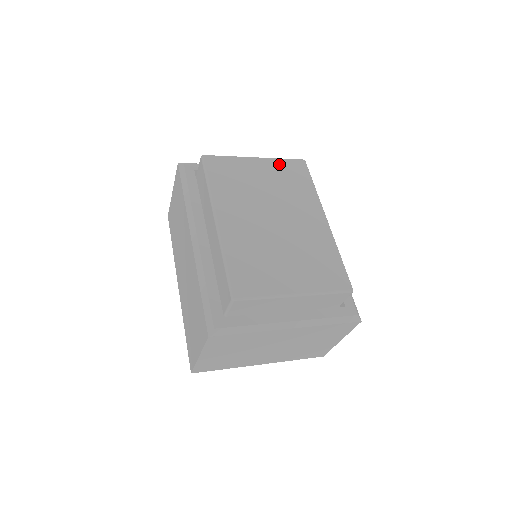
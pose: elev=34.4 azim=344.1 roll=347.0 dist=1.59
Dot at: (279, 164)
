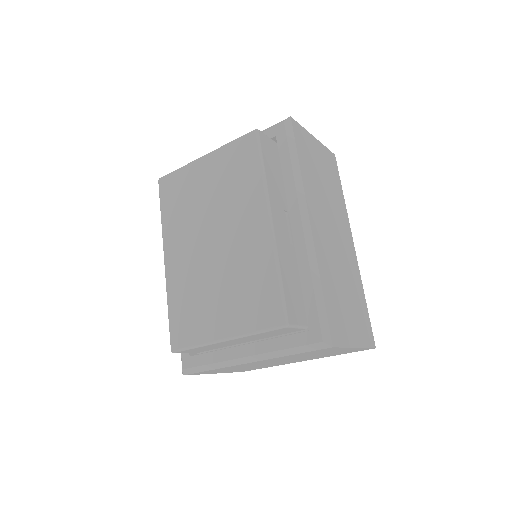
Dot at: (226, 154)
